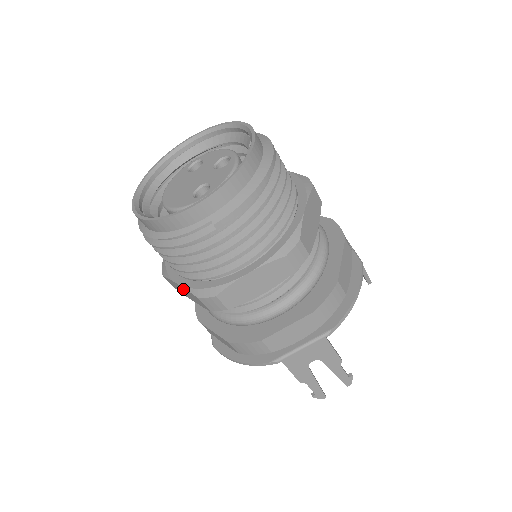
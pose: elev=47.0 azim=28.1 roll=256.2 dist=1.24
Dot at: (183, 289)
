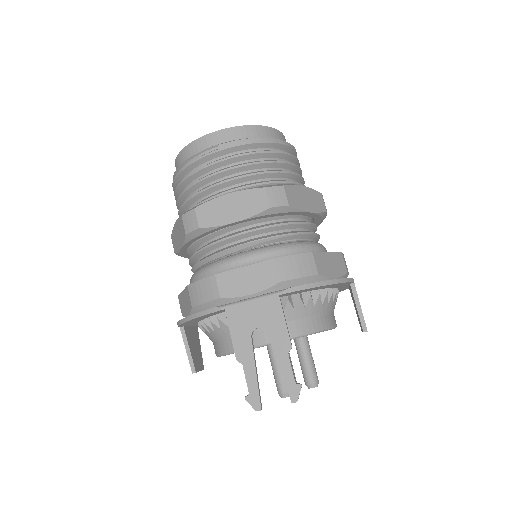
Dot at: (177, 227)
